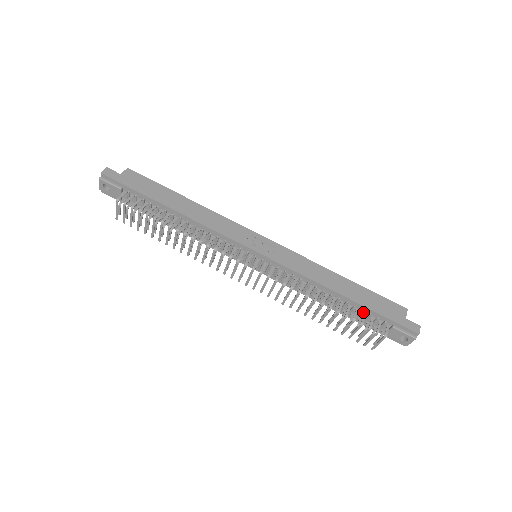
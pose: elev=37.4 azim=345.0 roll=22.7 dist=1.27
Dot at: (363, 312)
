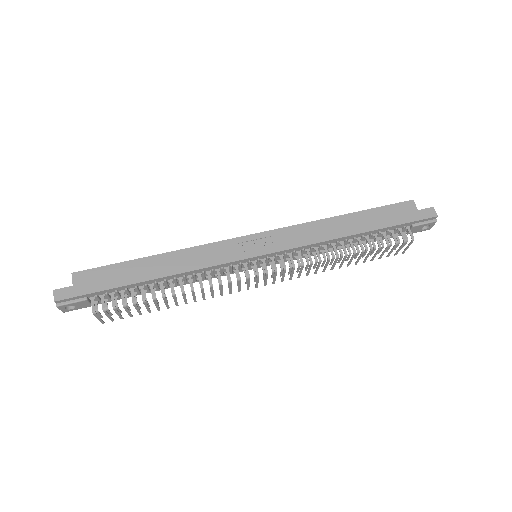
Dot at: (381, 233)
